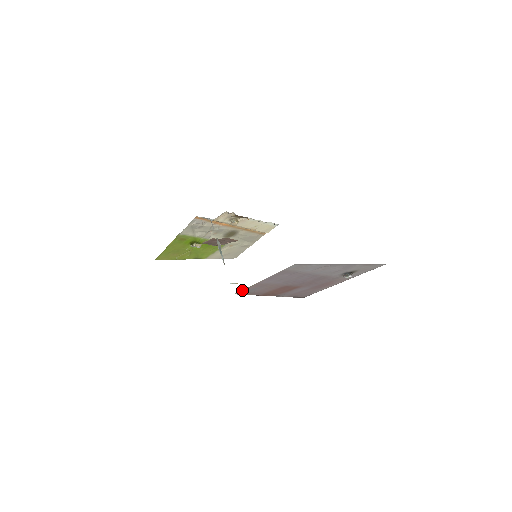
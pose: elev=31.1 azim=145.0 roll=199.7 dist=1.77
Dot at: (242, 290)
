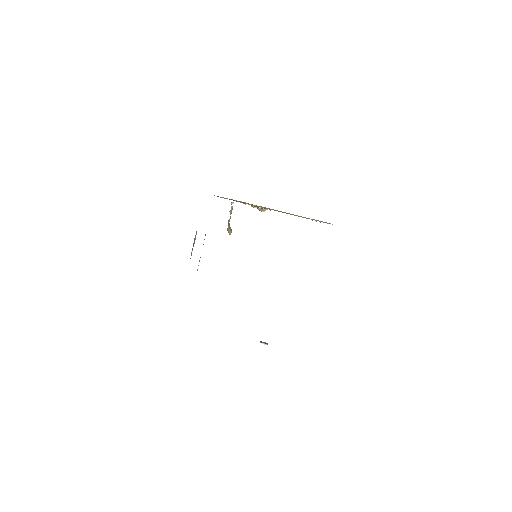
Dot at: occluded
